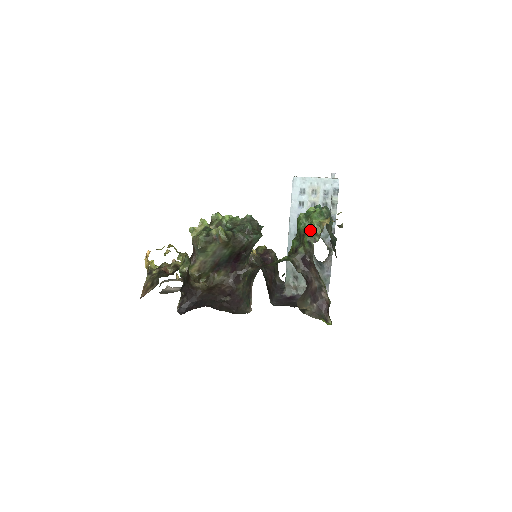
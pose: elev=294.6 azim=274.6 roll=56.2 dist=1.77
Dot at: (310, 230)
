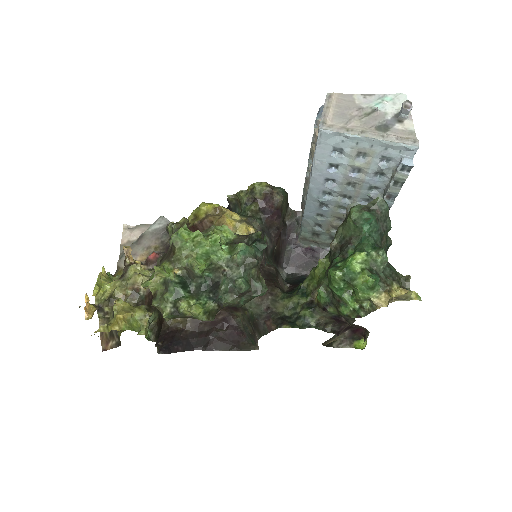
Dot at: (351, 301)
